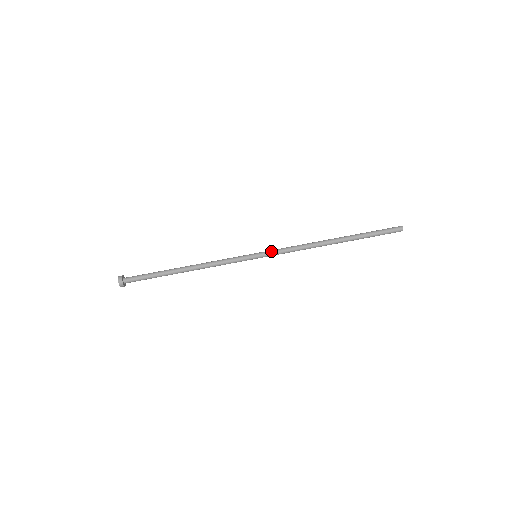
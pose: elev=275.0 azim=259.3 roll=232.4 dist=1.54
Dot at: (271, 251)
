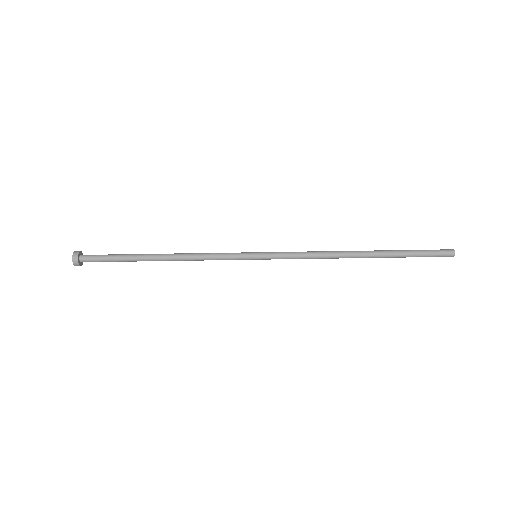
Dot at: (277, 255)
